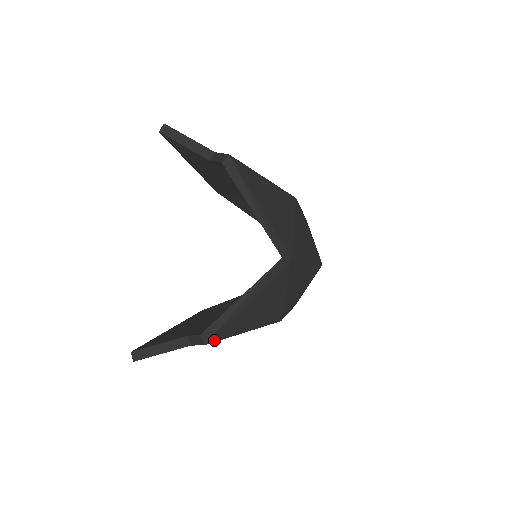
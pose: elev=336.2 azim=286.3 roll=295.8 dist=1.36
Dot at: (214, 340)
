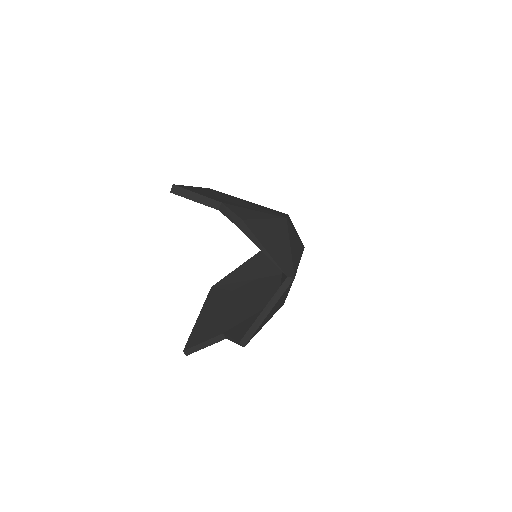
Dot at: (248, 342)
